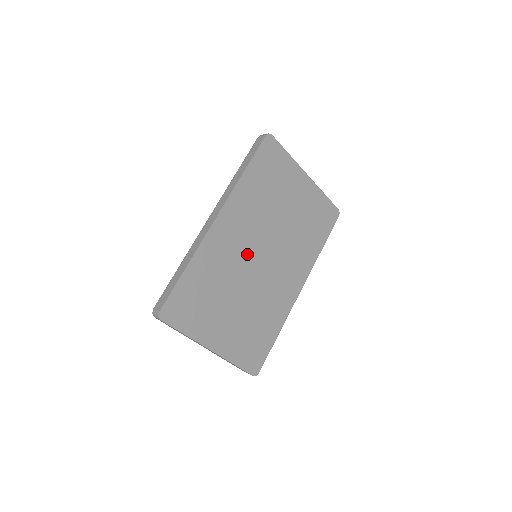
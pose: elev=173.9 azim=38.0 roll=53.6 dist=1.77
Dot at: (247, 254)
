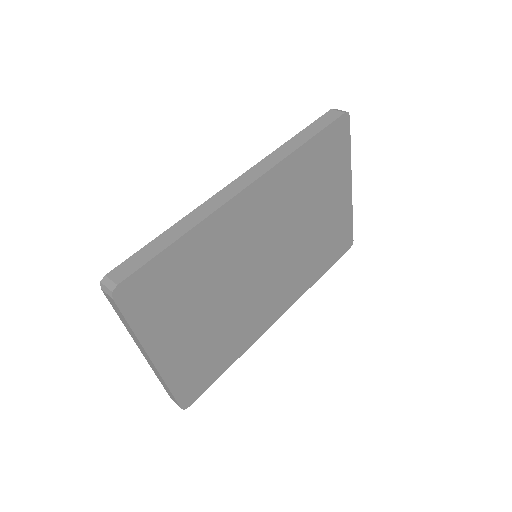
Dot at: (254, 251)
